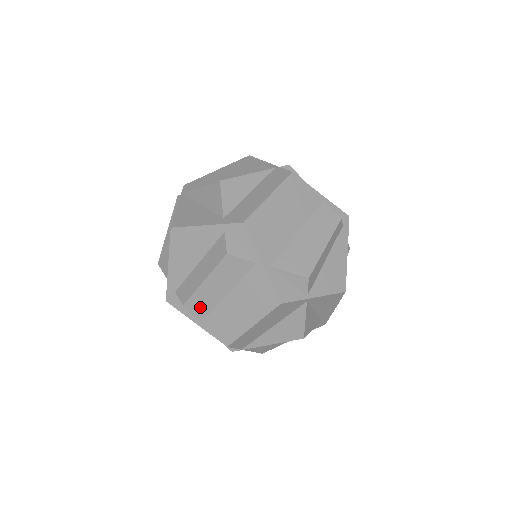
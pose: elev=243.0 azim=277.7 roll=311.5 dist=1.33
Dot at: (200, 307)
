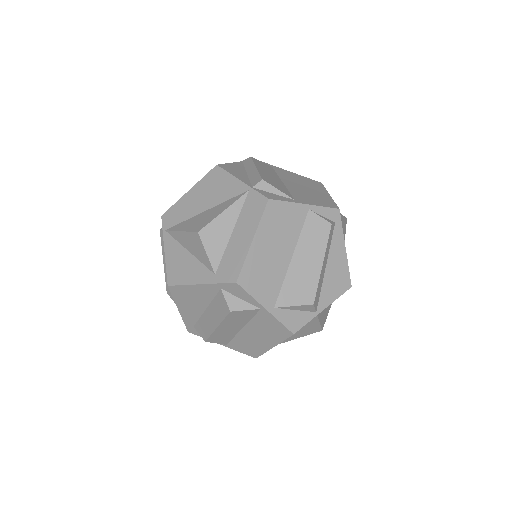
Dot at: (221, 339)
